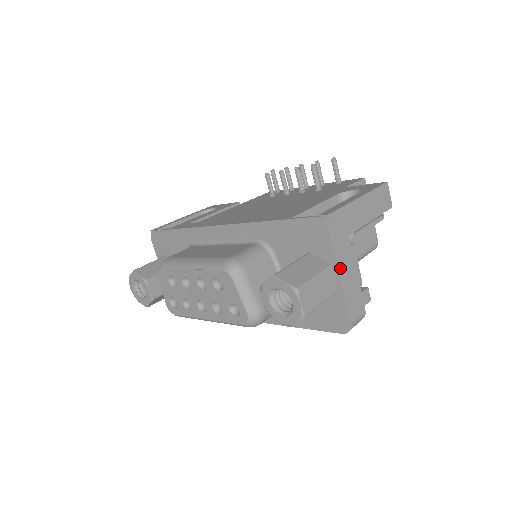
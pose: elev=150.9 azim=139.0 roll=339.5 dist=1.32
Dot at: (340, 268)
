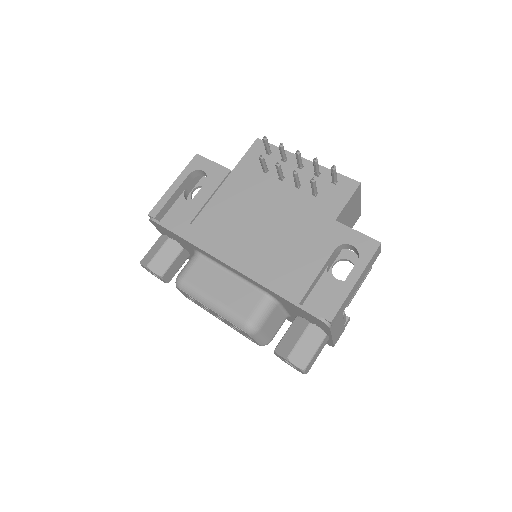
Dot at: (333, 334)
